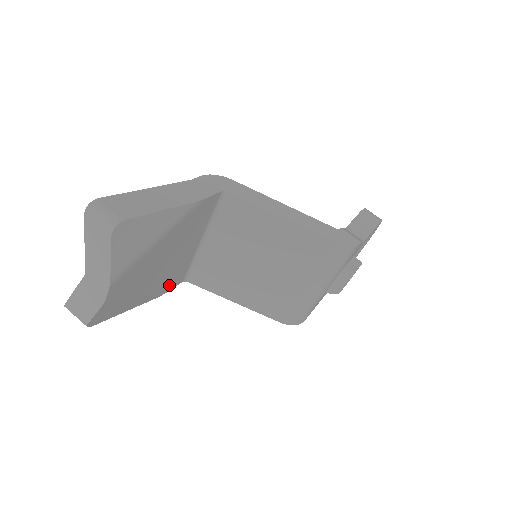
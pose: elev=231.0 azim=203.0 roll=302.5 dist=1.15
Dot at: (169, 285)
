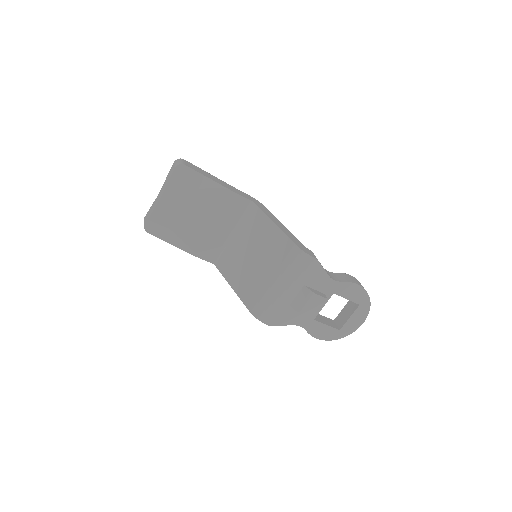
Dot at: (201, 252)
